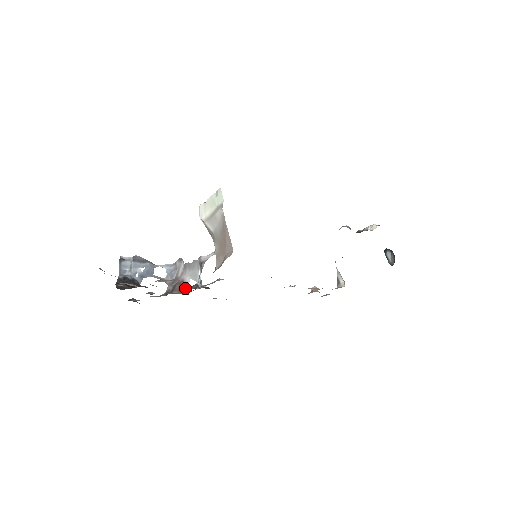
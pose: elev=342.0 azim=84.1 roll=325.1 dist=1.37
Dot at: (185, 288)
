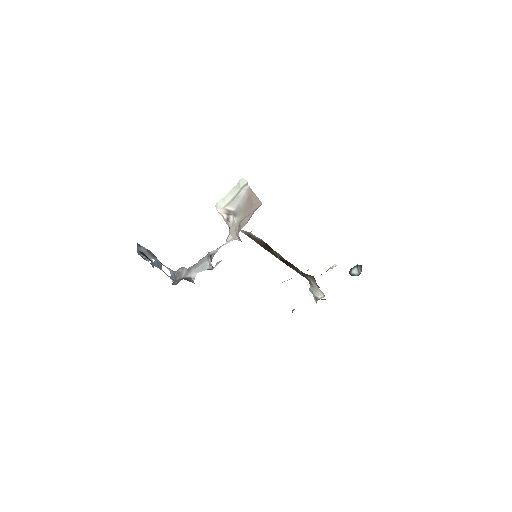
Dot at: (192, 281)
